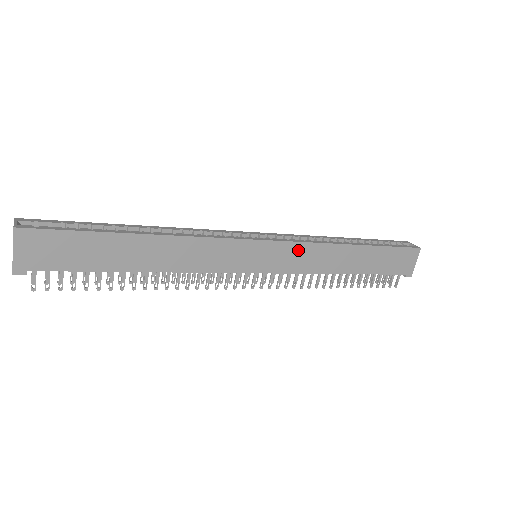
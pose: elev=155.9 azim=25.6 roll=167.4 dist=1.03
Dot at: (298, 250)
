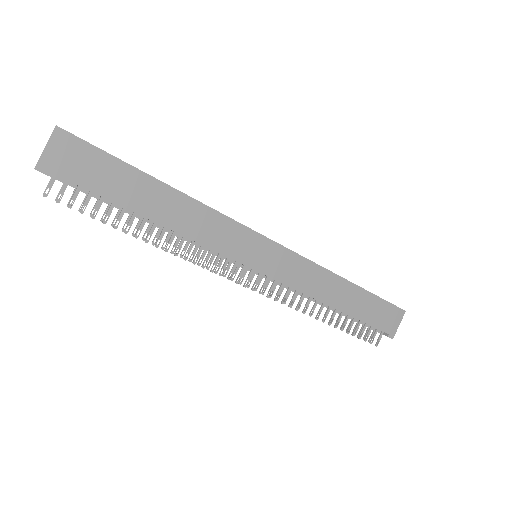
Dot at: (296, 263)
